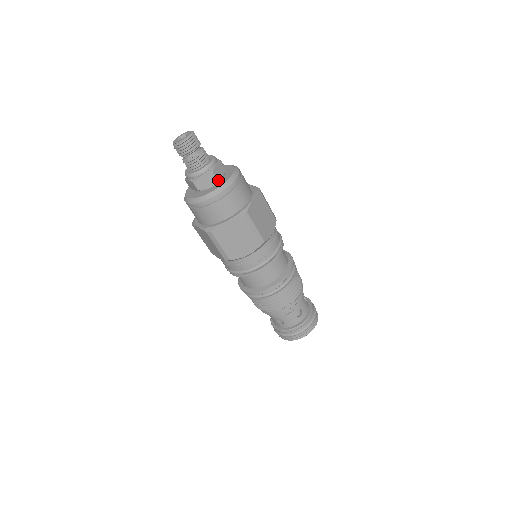
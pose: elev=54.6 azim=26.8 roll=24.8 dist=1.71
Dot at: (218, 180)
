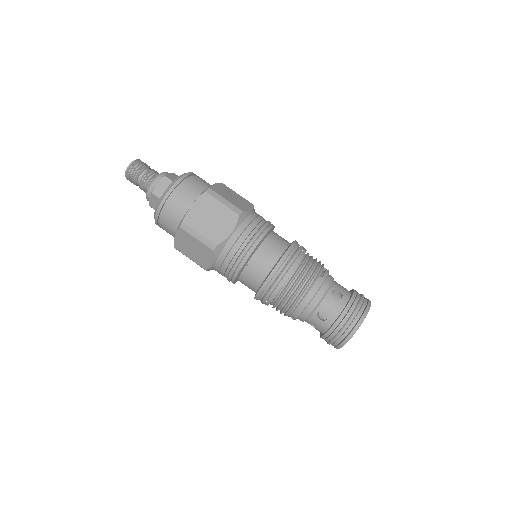
Dot at: occluded
